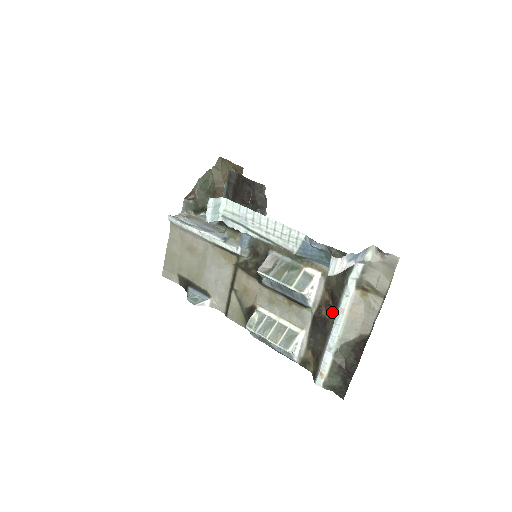
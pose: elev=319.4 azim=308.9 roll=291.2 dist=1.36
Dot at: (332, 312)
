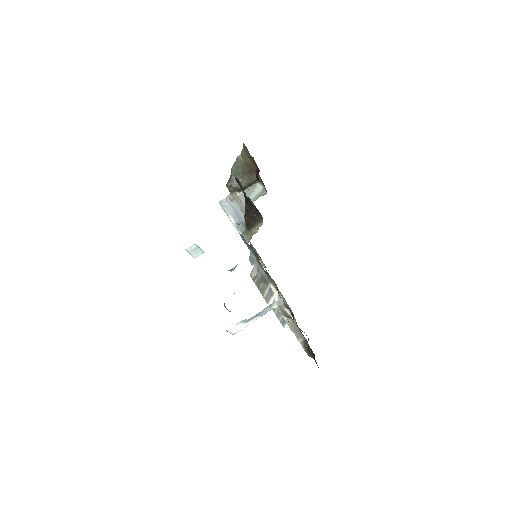
Dot at: occluded
